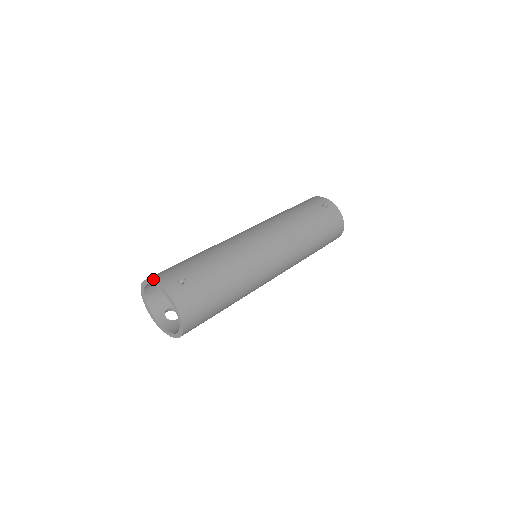
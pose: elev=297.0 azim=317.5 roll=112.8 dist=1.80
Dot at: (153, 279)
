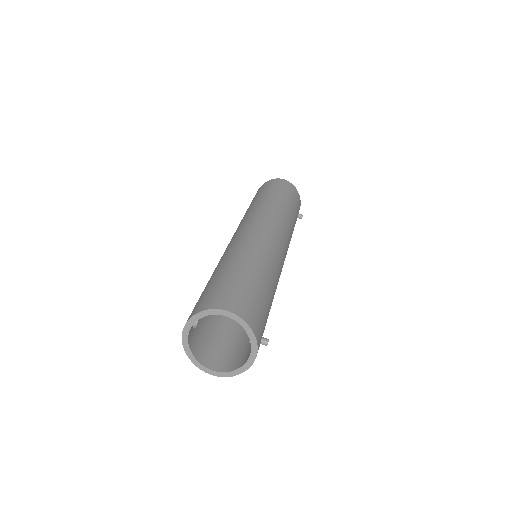
Dot at: (255, 332)
